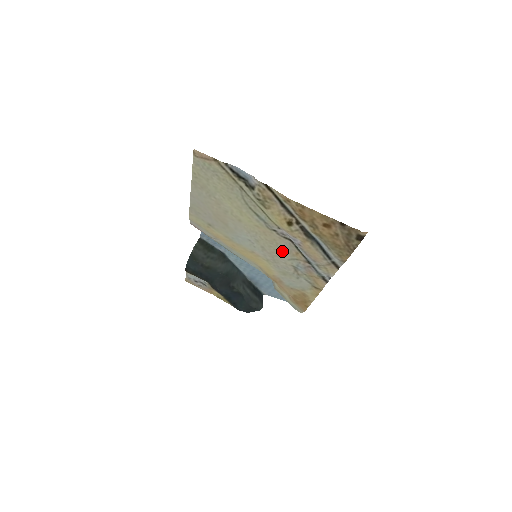
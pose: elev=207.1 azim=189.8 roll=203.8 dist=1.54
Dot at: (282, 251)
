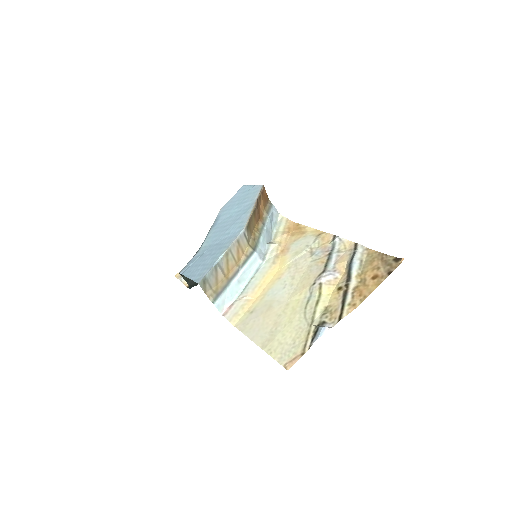
Dot at: (310, 269)
